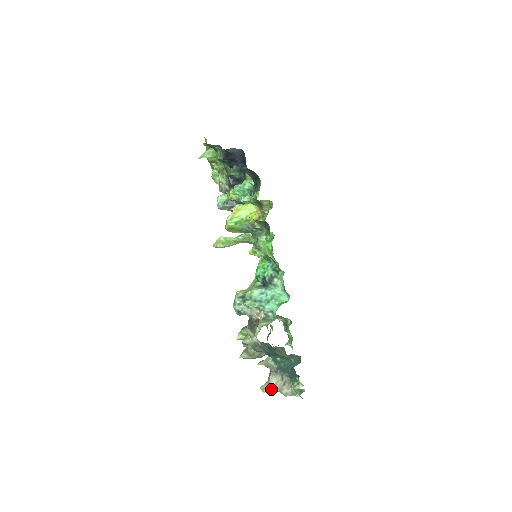
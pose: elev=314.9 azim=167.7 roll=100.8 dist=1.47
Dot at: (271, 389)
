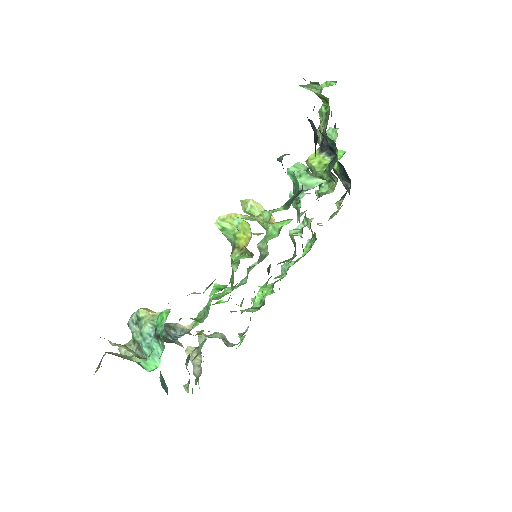
Dot at: (190, 357)
